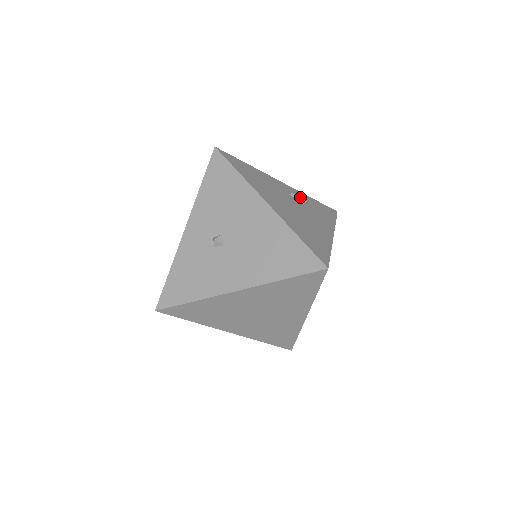
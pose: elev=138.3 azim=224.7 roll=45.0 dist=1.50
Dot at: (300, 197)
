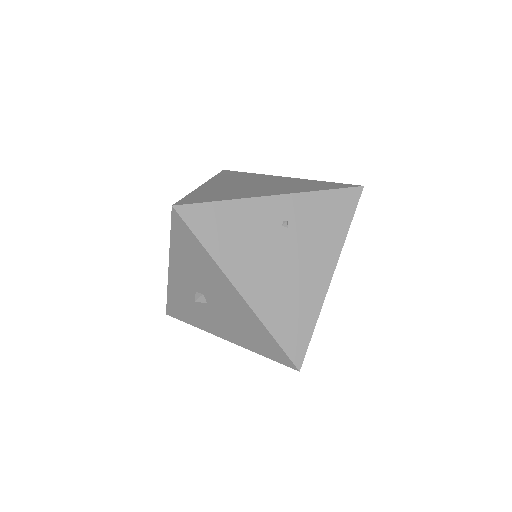
Dot at: (300, 213)
